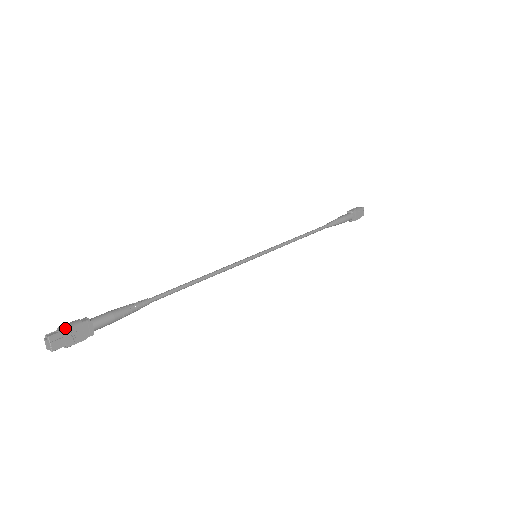
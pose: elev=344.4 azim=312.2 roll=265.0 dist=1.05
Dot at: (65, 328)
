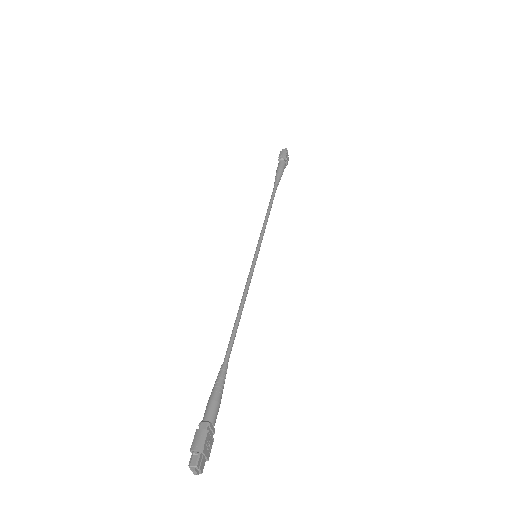
Dot at: (201, 447)
